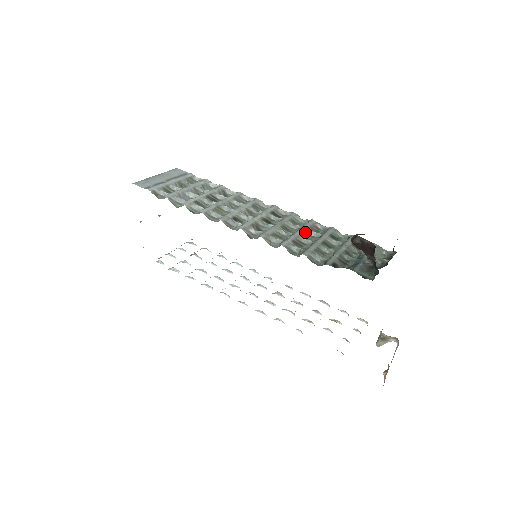
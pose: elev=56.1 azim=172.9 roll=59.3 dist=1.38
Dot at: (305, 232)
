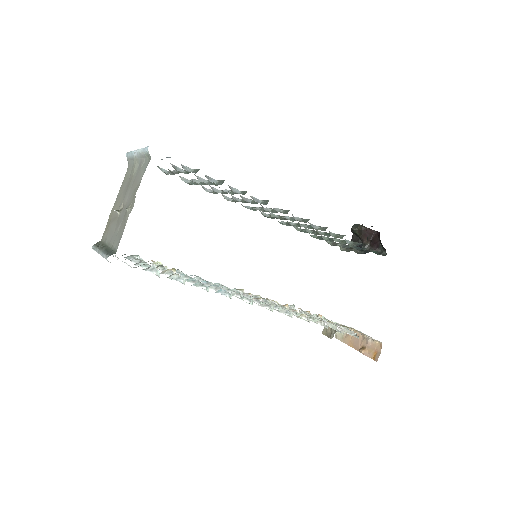
Dot at: occluded
